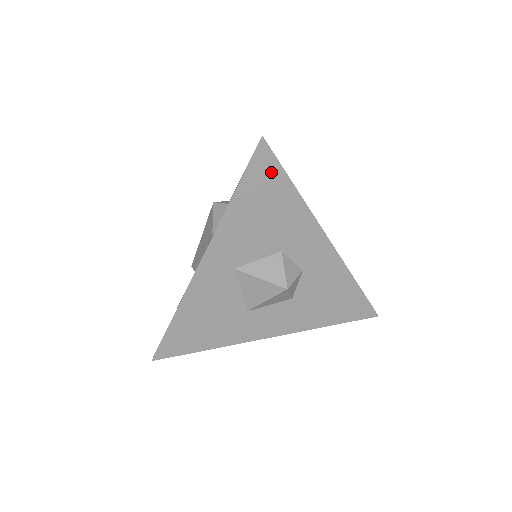
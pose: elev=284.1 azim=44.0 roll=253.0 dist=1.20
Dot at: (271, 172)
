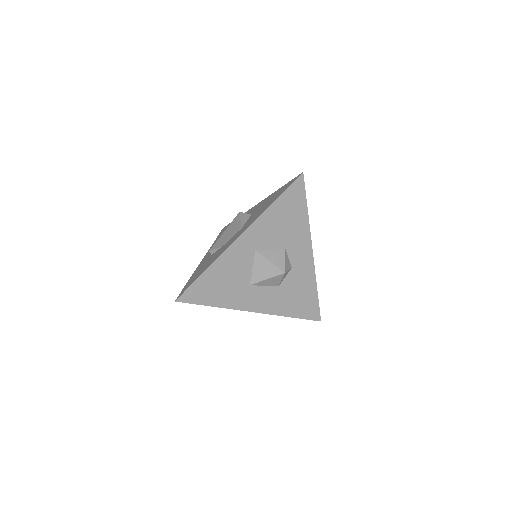
Dot at: (299, 195)
